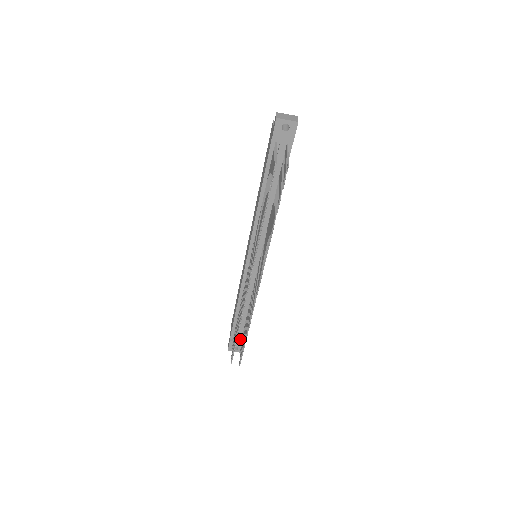
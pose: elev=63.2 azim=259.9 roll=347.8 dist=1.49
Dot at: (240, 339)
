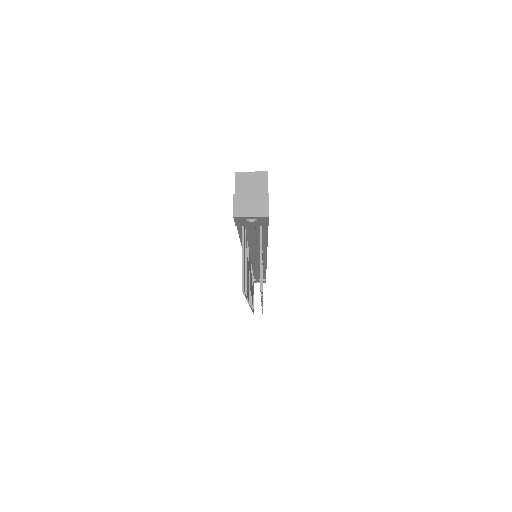
Dot at: occluded
